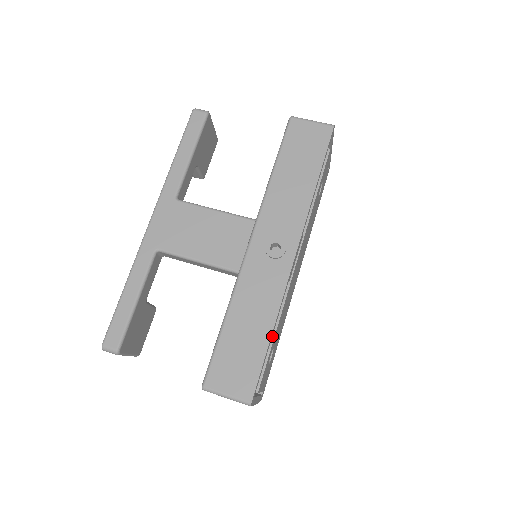
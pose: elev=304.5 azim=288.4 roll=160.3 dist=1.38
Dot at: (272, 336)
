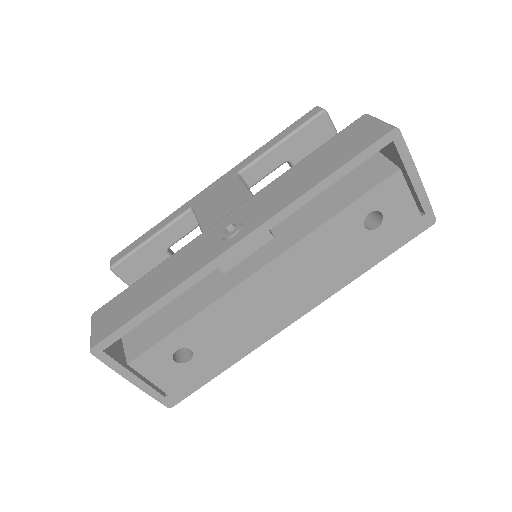
Dot at: (180, 323)
